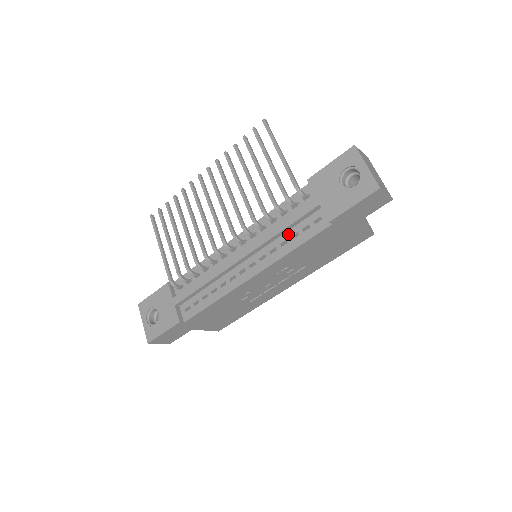
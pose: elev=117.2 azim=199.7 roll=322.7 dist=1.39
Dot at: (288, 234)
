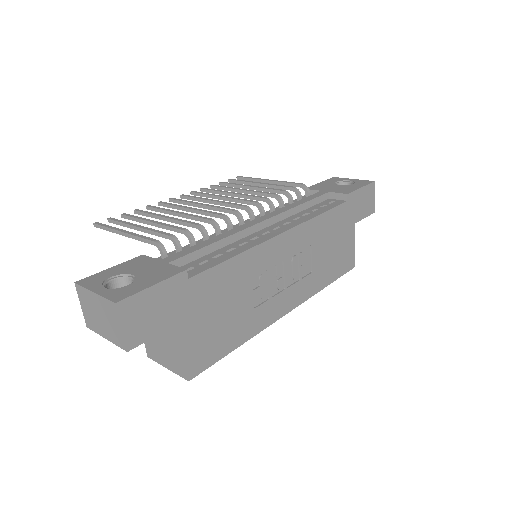
Dot at: (306, 211)
